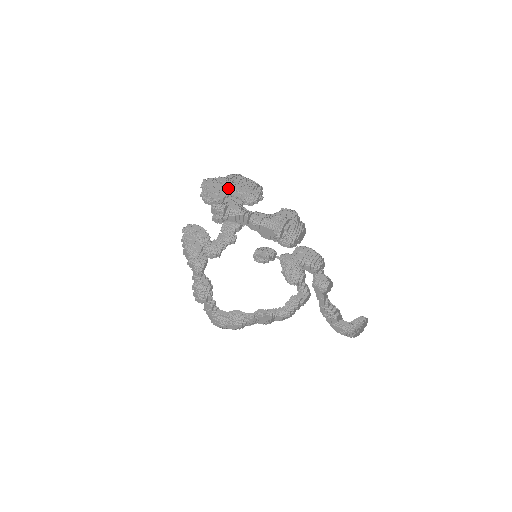
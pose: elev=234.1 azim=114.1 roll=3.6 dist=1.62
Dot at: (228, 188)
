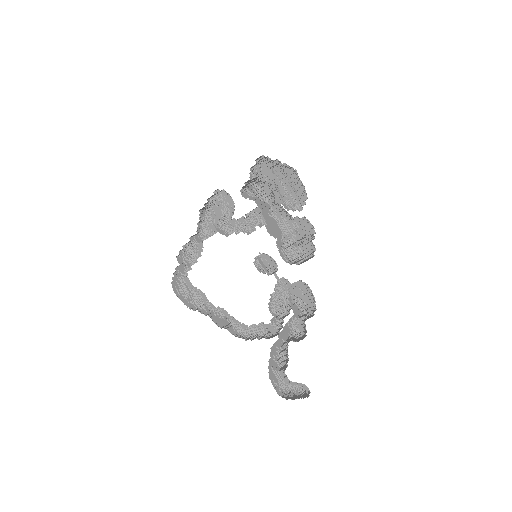
Dot at: occluded
